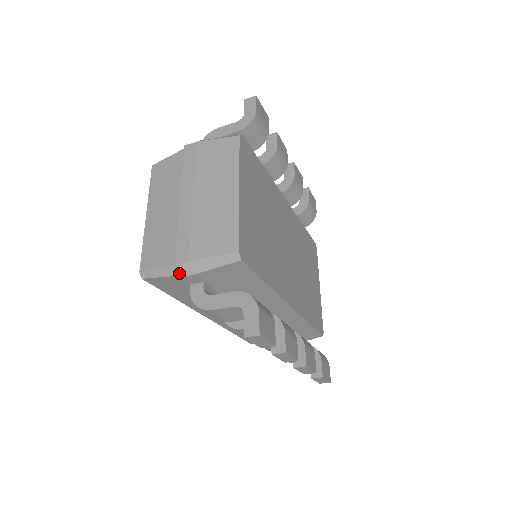
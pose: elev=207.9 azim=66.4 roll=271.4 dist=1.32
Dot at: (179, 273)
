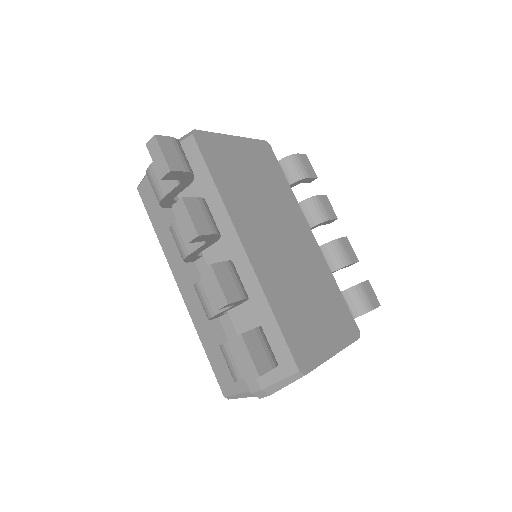
Dot at: occluded
